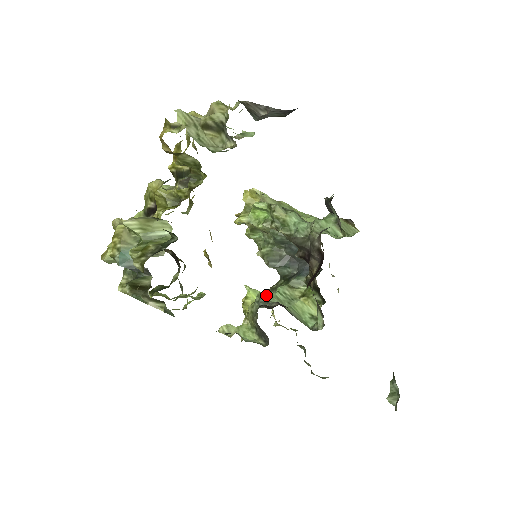
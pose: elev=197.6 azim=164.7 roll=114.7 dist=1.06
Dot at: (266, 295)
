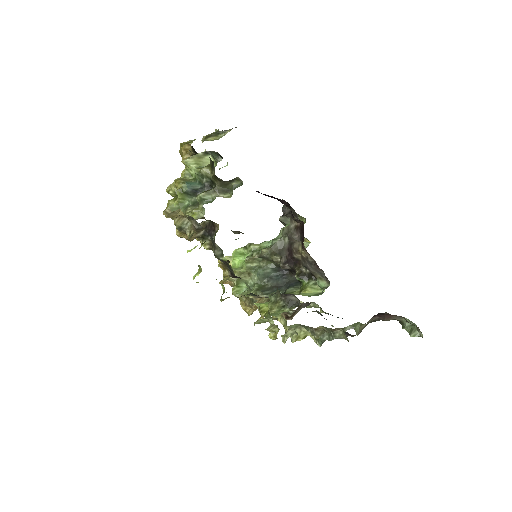
Dot at: occluded
